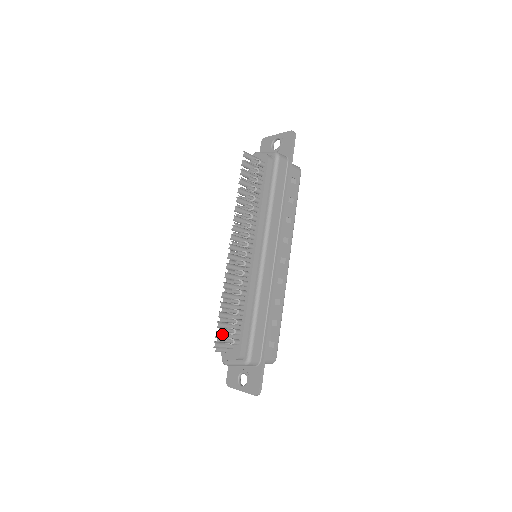
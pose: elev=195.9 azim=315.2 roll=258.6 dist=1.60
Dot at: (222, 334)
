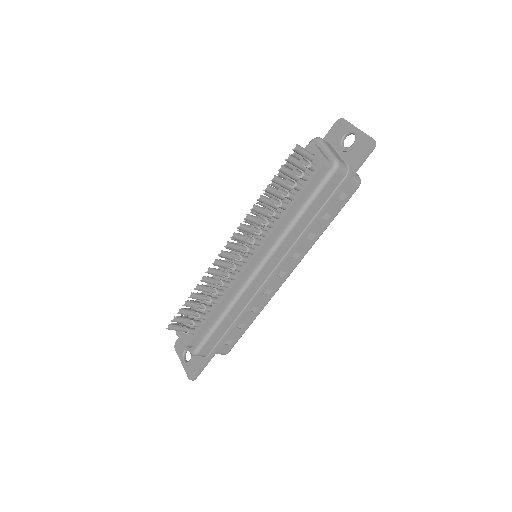
Dot at: (180, 320)
